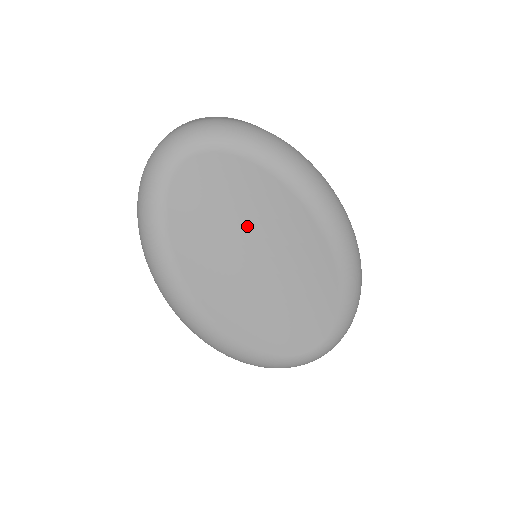
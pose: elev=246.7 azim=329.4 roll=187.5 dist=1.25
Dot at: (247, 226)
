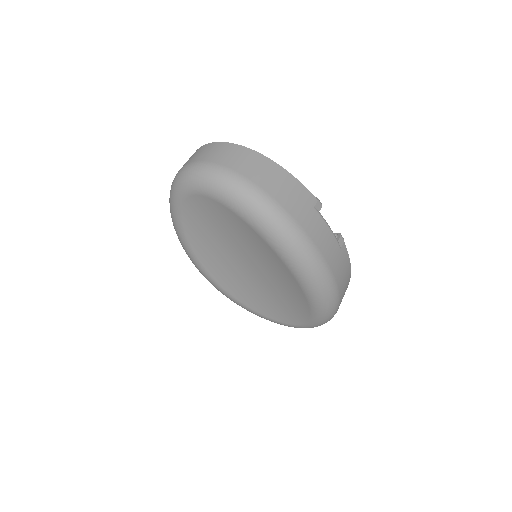
Dot at: (238, 245)
